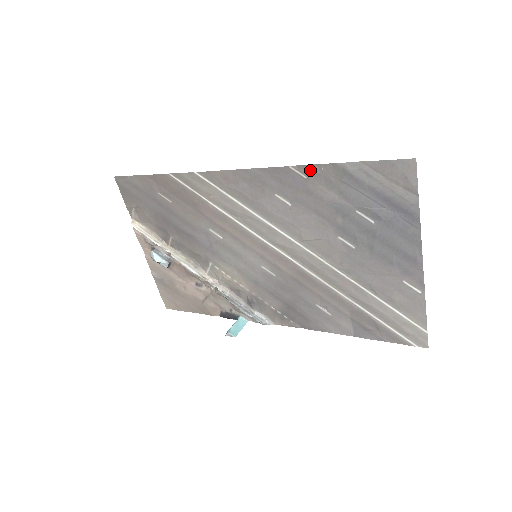
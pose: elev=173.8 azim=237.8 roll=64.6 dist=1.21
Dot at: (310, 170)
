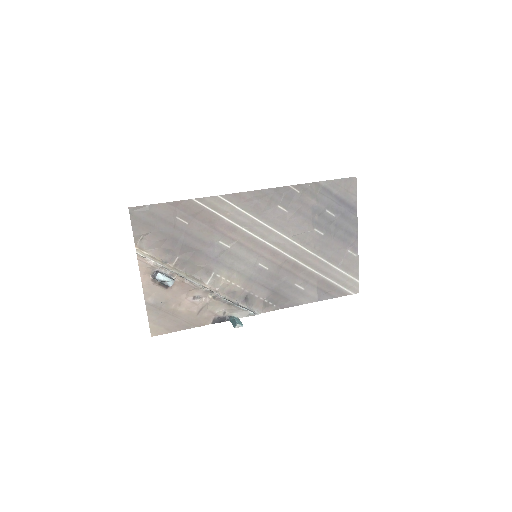
Dot at: (302, 187)
